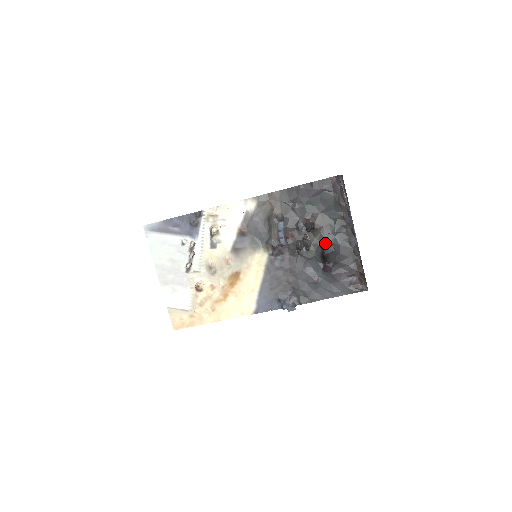
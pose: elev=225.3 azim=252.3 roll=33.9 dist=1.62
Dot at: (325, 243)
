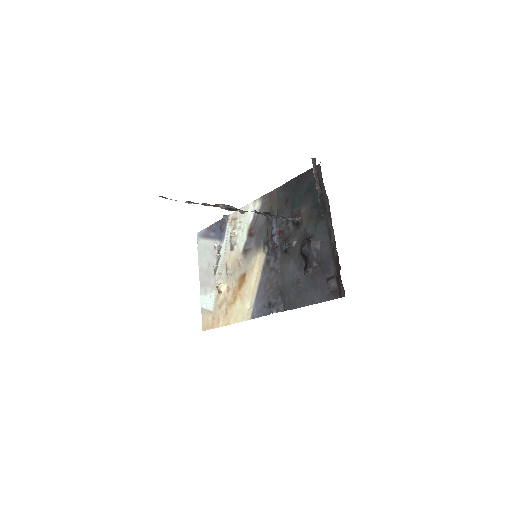
Dot at: (306, 238)
